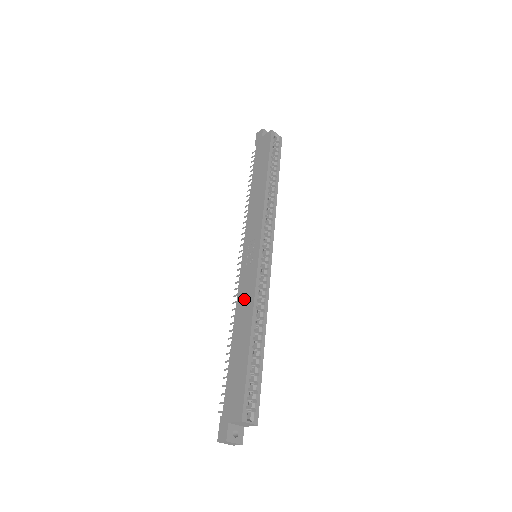
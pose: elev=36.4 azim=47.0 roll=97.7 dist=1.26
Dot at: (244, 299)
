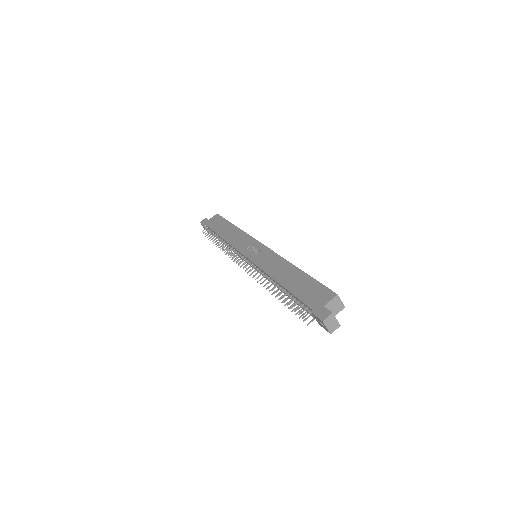
Dot at: (271, 264)
